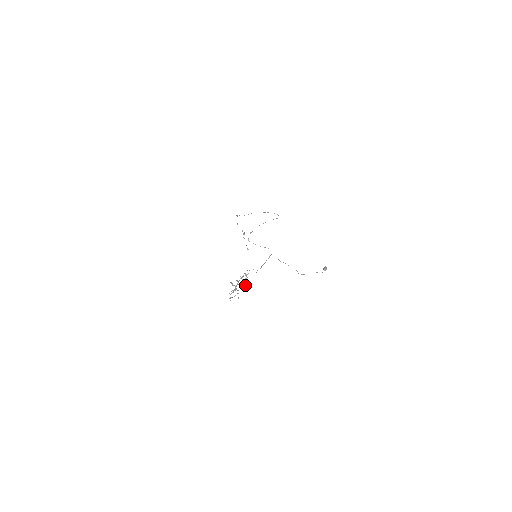
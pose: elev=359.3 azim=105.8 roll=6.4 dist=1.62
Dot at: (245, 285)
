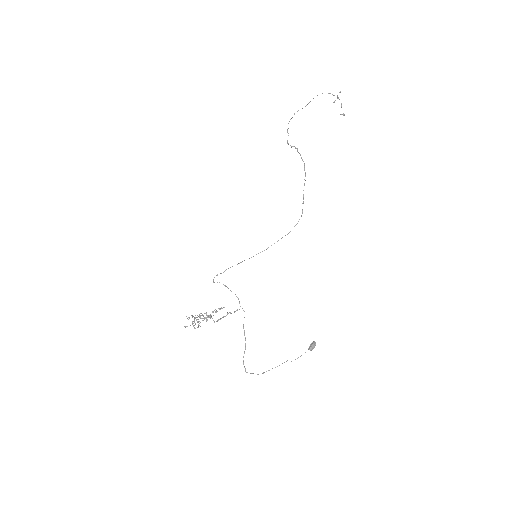
Dot at: (215, 311)
